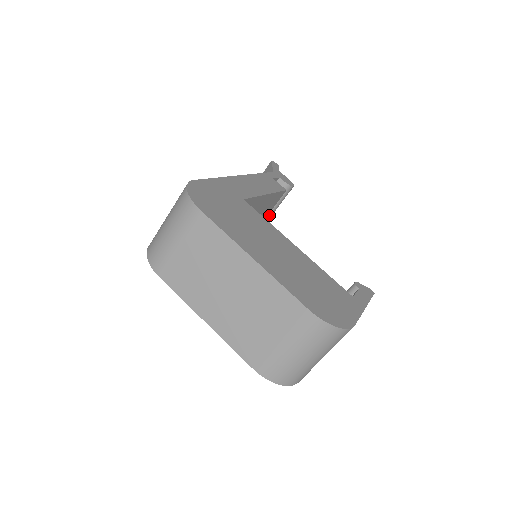
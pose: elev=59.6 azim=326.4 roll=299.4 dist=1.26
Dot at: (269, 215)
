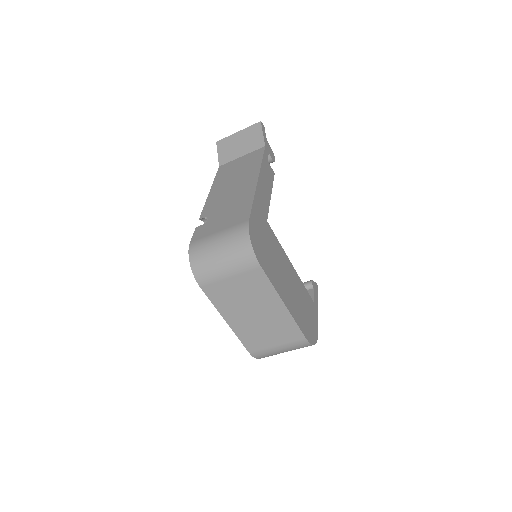
Dot at: occluded
